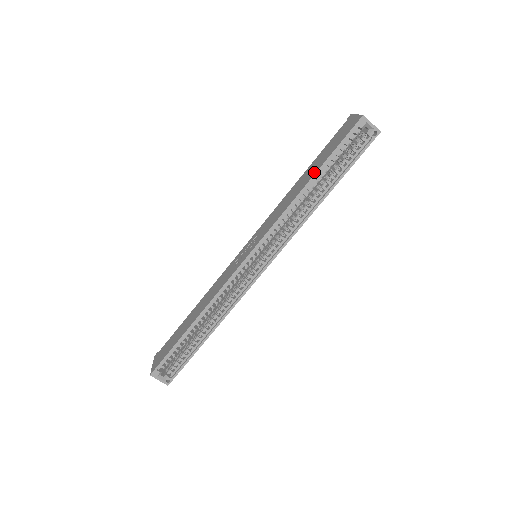
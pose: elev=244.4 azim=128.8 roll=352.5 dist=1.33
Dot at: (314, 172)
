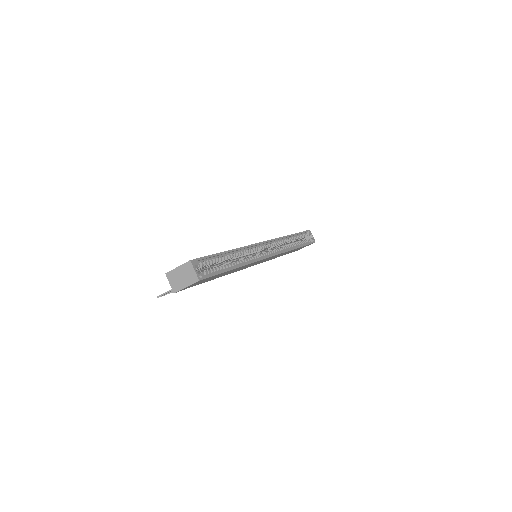
Dot at: occluded
